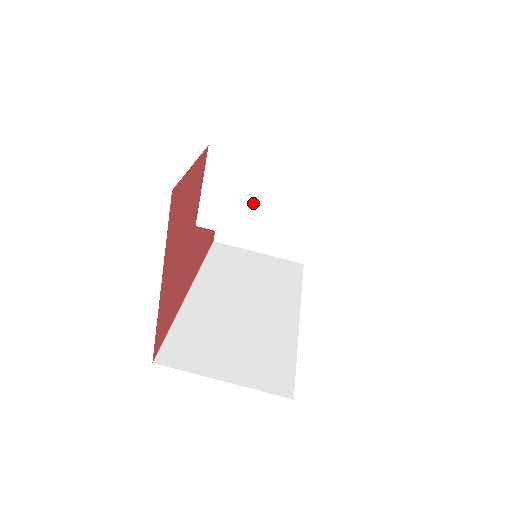
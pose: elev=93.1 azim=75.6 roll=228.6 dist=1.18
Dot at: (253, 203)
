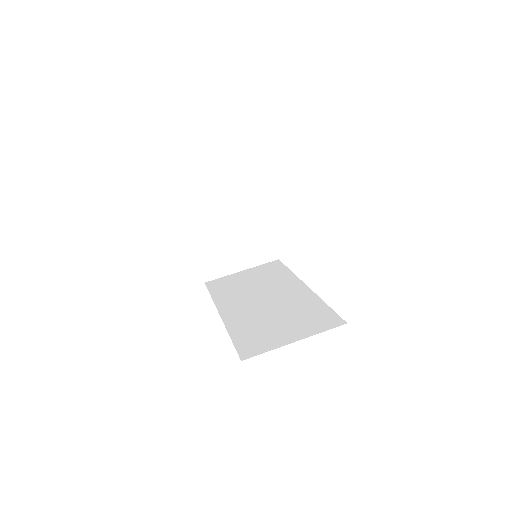
Dot at: (236, 217)
